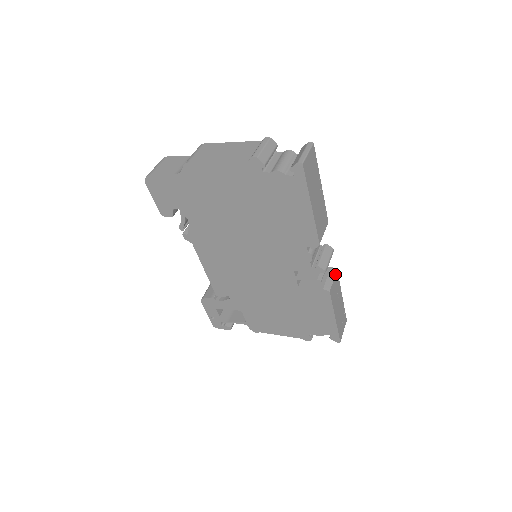
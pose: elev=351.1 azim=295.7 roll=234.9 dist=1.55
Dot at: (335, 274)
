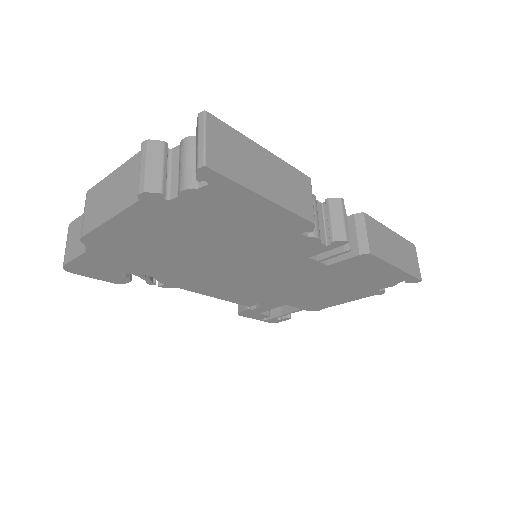
Dot at: (364, 222)
